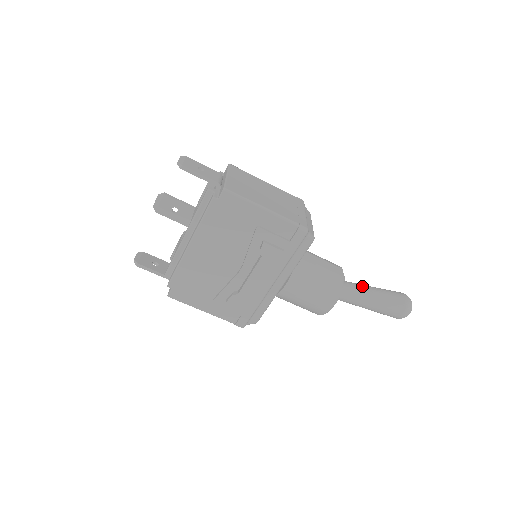
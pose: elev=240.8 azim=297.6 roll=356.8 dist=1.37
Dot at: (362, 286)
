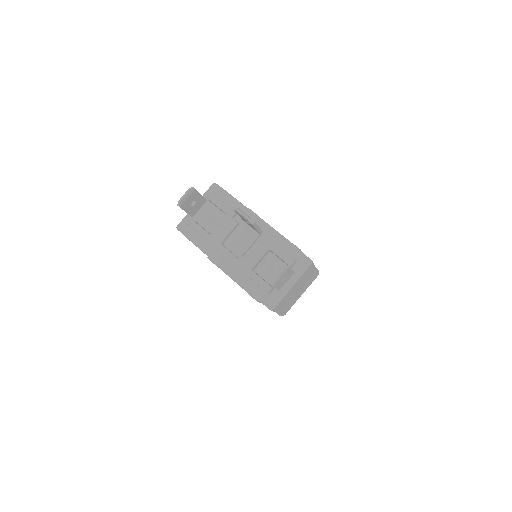
Dot at: occluded
